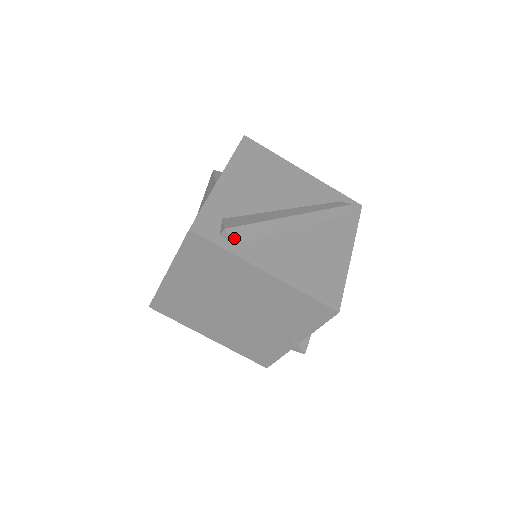
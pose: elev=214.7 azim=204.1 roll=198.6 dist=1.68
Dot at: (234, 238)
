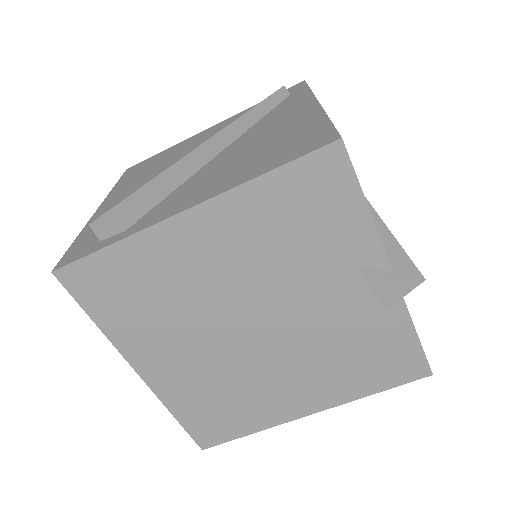
Dot at: (117, 224)
